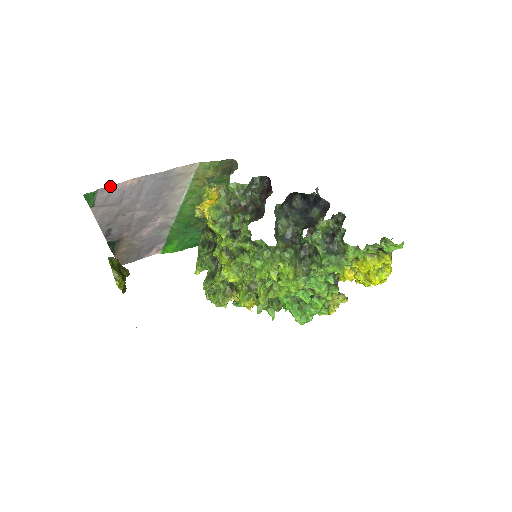
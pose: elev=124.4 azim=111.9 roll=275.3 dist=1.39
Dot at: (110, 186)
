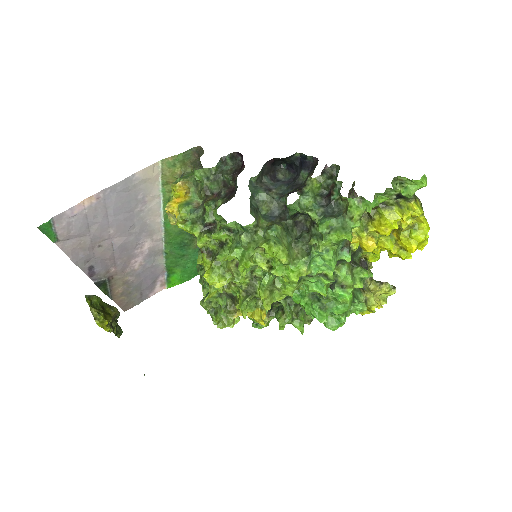
Dot at: (65, 211)
